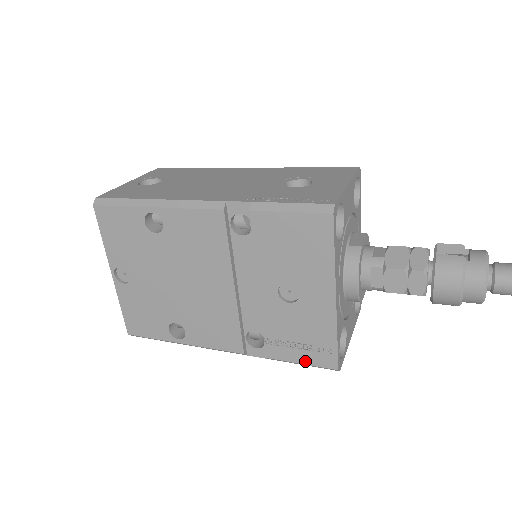
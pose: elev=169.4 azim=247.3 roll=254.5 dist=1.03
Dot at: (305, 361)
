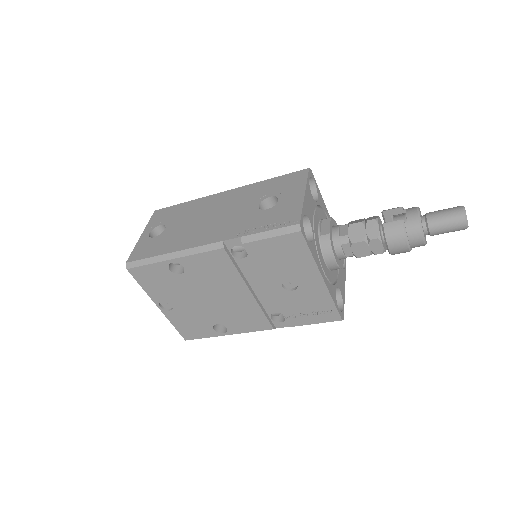
Dot at: (317, 321)
